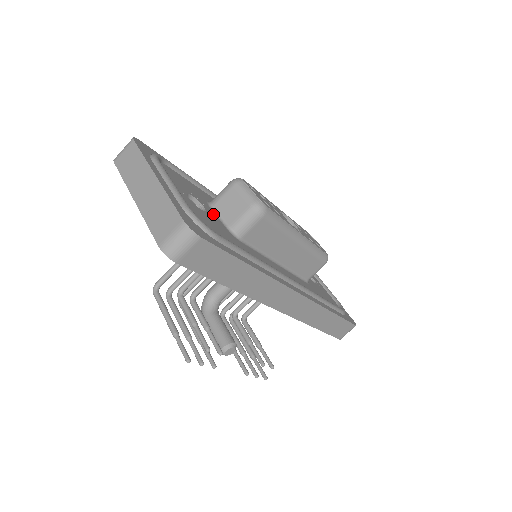
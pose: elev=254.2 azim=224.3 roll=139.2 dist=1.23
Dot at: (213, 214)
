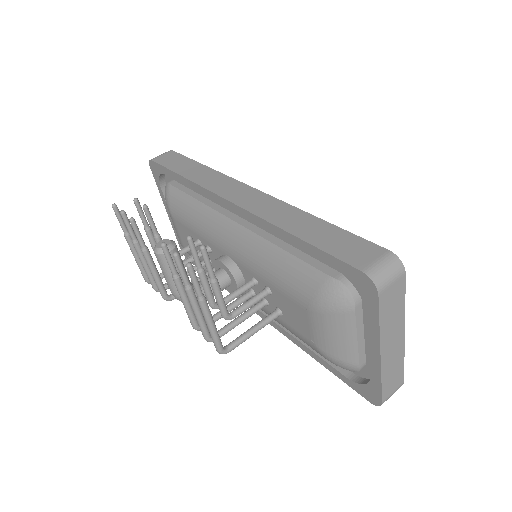
Dot at: occluded
